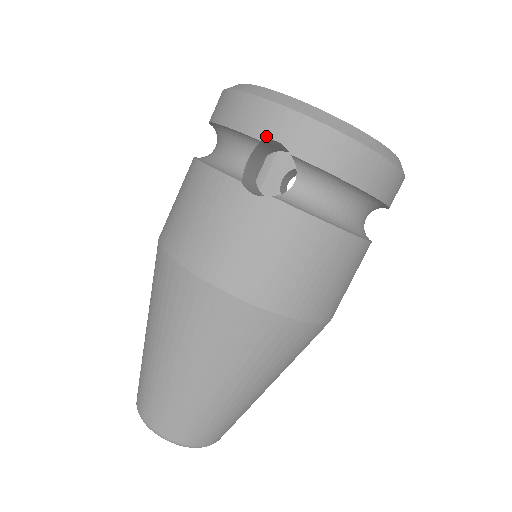
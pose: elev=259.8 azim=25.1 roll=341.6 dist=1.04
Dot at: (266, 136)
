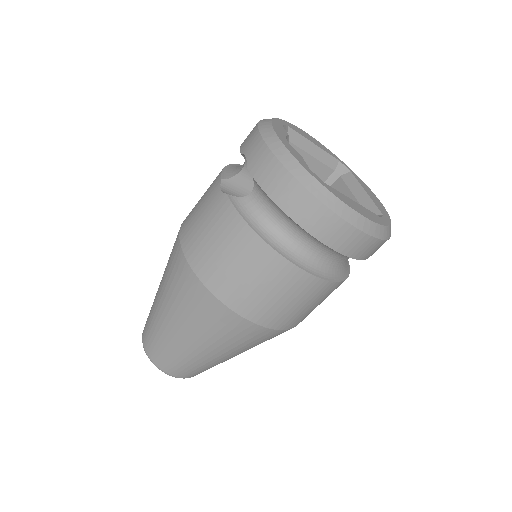
Dot at: (244, 152)
